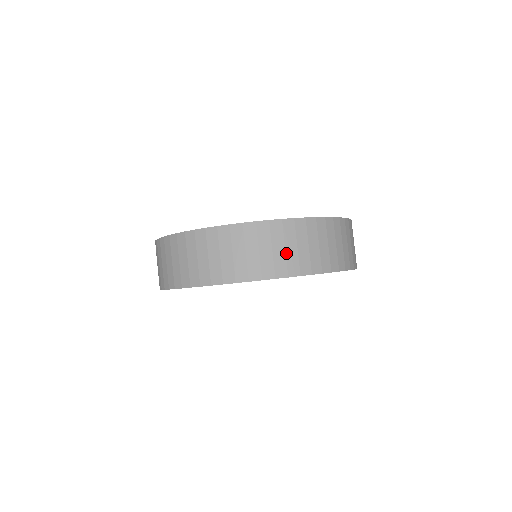
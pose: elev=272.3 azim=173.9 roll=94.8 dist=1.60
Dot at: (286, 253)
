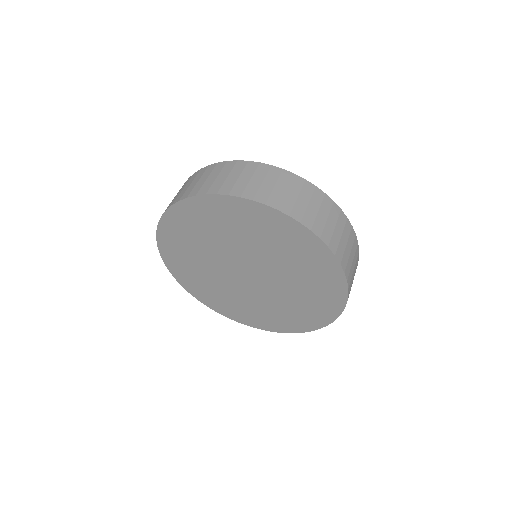
Dot at: (326, 223)
